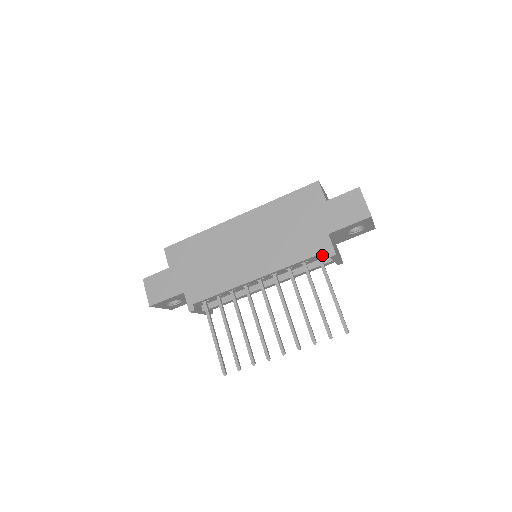
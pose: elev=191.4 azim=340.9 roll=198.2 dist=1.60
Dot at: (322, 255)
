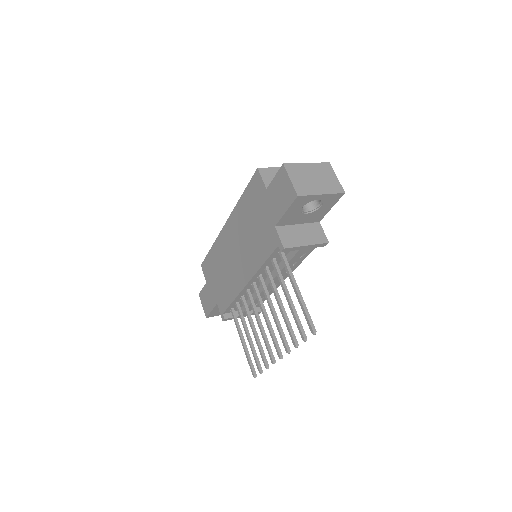
Dot at: occluded
